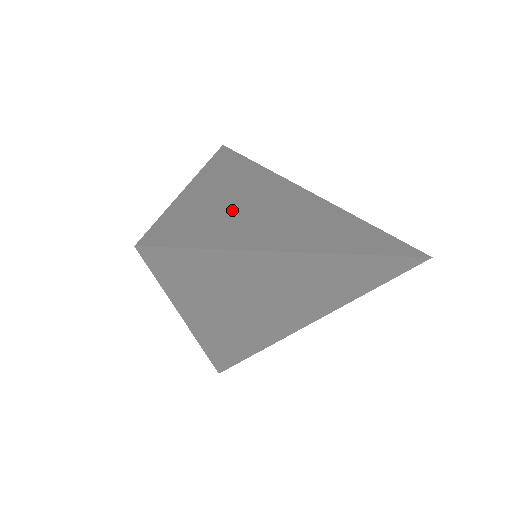
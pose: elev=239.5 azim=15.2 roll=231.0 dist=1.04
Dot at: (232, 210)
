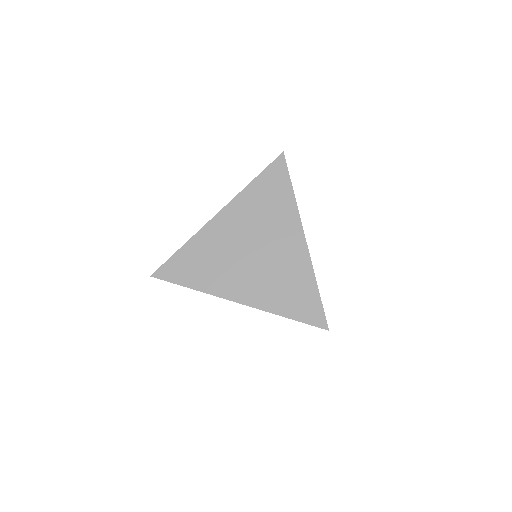
Dot at: (221, 252)
